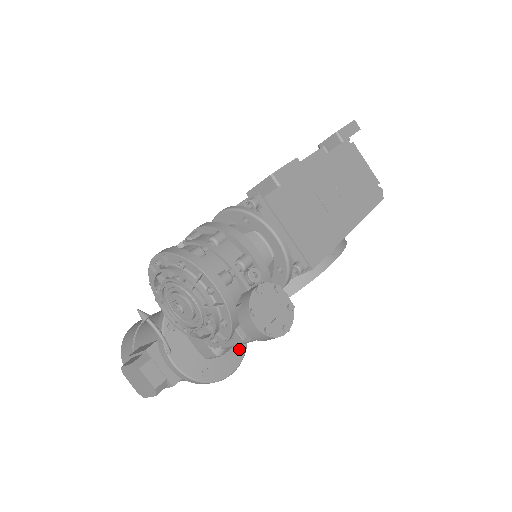
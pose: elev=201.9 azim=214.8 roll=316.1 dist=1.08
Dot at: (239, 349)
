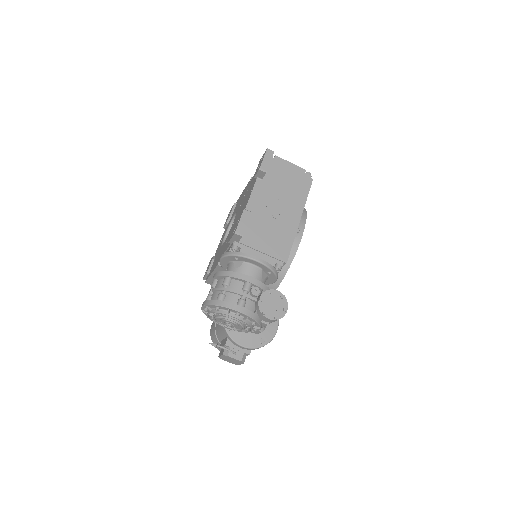
Dot at: occluded
